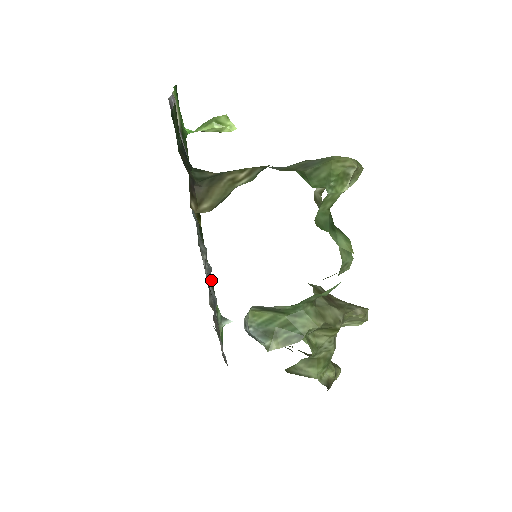
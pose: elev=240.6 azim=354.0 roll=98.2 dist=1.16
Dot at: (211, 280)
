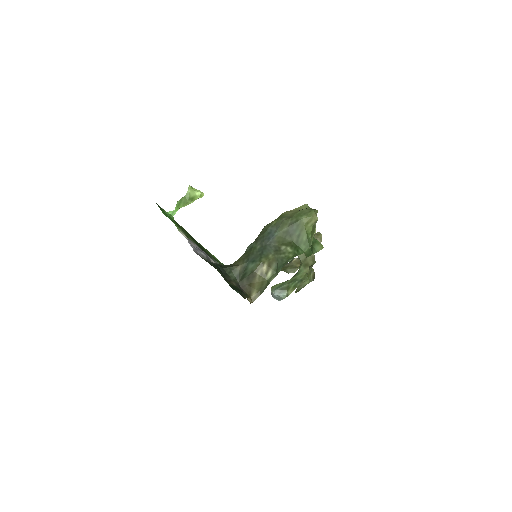
Dot at: (219, 263)
